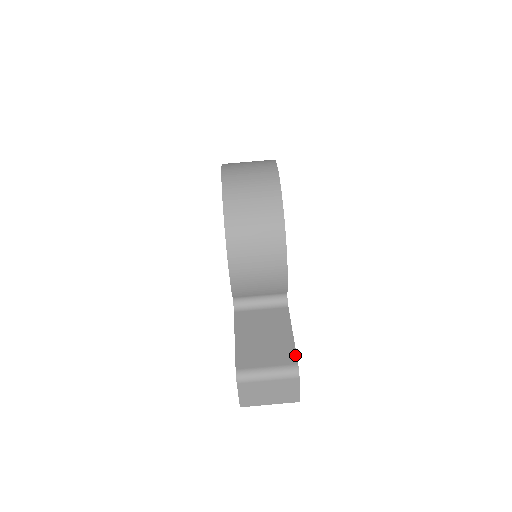
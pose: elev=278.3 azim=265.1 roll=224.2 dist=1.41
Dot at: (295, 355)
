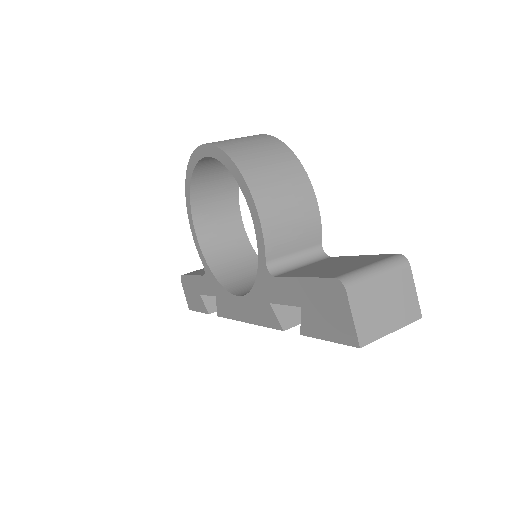
Dot at: (385, 254)
